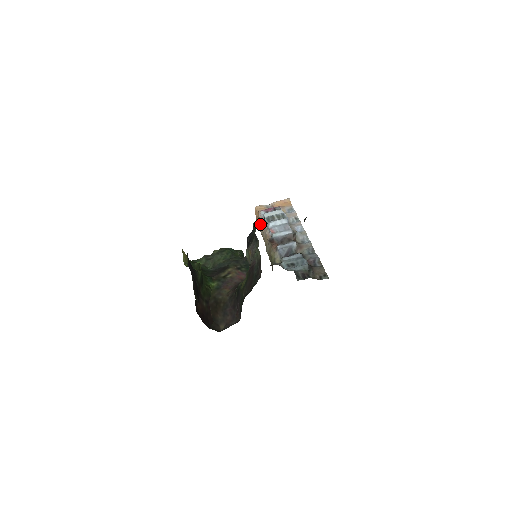
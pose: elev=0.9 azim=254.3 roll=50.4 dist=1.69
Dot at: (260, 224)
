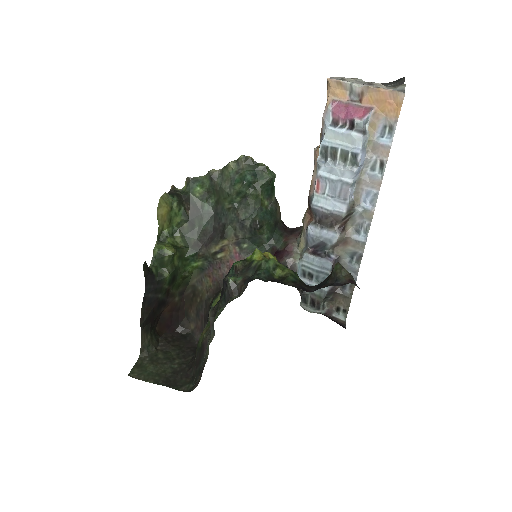
Dot at: occluded
